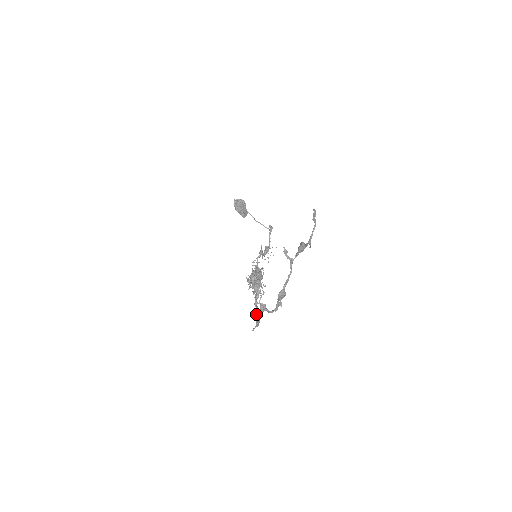
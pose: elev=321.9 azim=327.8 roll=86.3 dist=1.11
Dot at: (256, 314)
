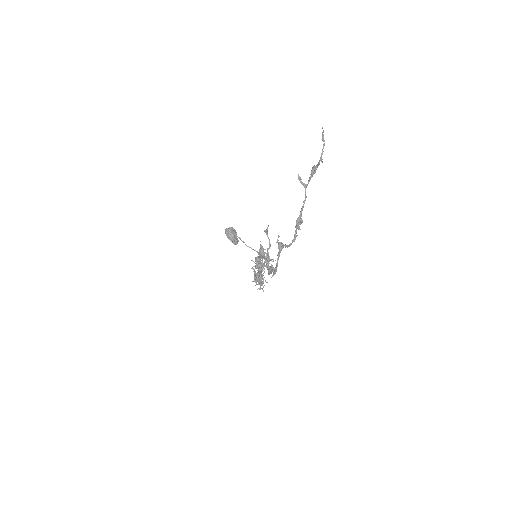
Dot at: (272, 266)
